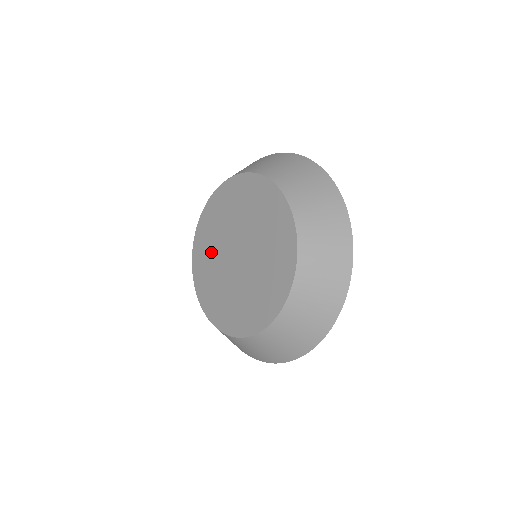
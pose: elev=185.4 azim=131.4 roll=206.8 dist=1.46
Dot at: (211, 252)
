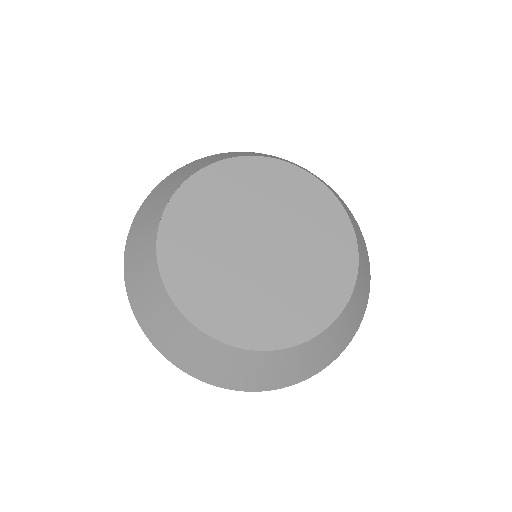
Dot at: (205, 247)
